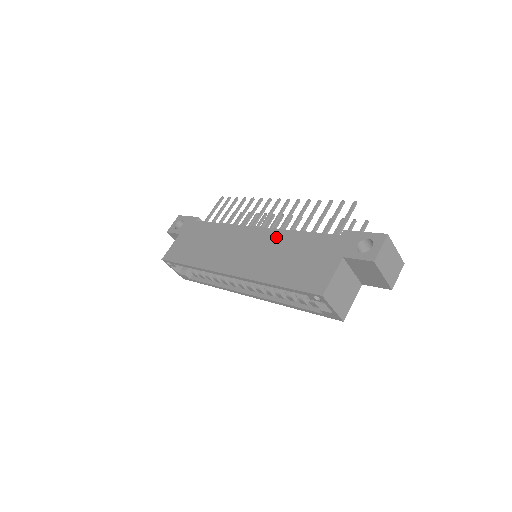
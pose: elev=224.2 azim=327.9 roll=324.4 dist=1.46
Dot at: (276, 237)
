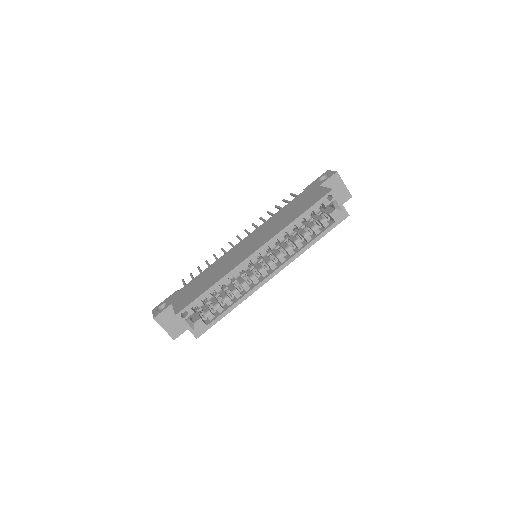
Dot at: (265, 224)
